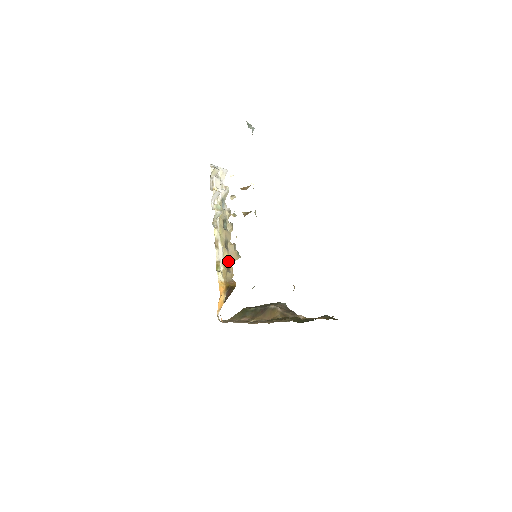
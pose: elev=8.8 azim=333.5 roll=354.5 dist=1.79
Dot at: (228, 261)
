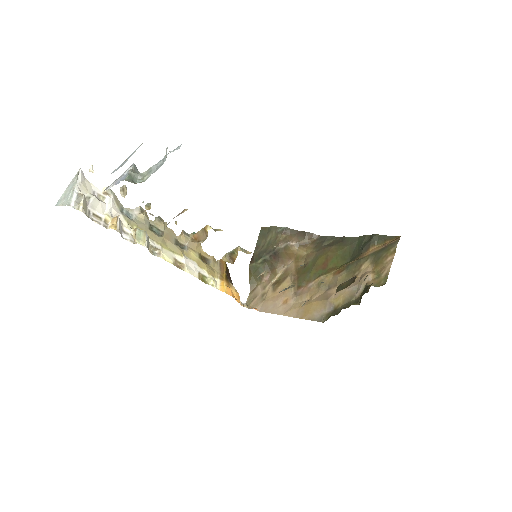
Dot at: (198, 255)
